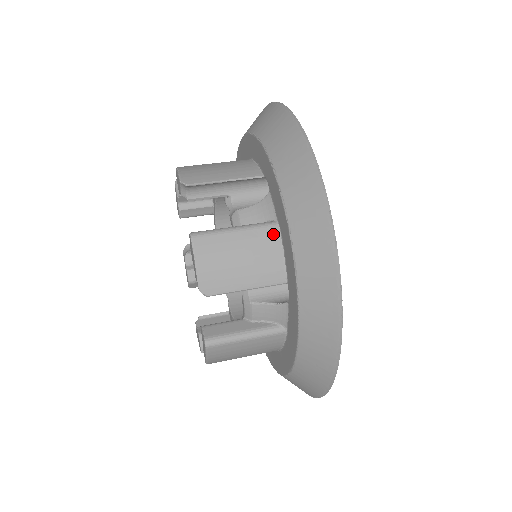
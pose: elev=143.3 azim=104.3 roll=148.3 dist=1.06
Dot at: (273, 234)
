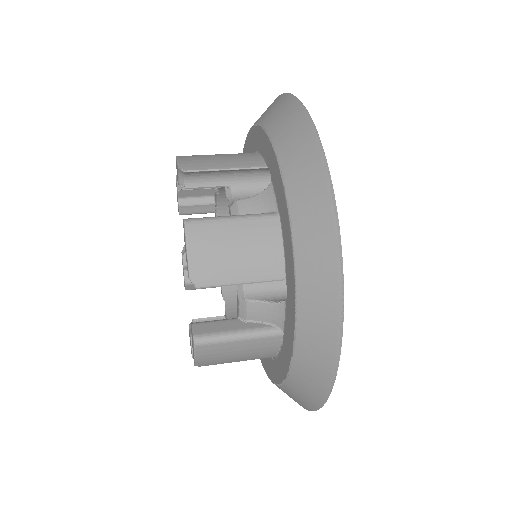
Dot at: (250, 153)
